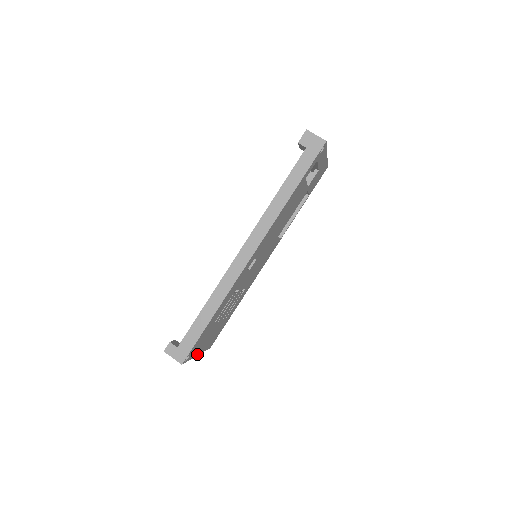
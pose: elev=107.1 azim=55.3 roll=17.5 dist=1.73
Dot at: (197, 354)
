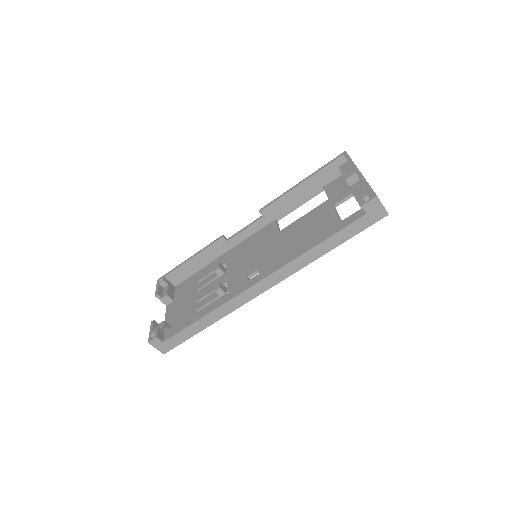
Dot at: occluded
